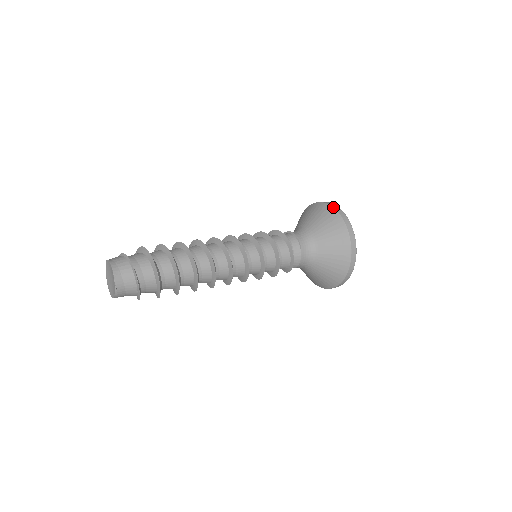
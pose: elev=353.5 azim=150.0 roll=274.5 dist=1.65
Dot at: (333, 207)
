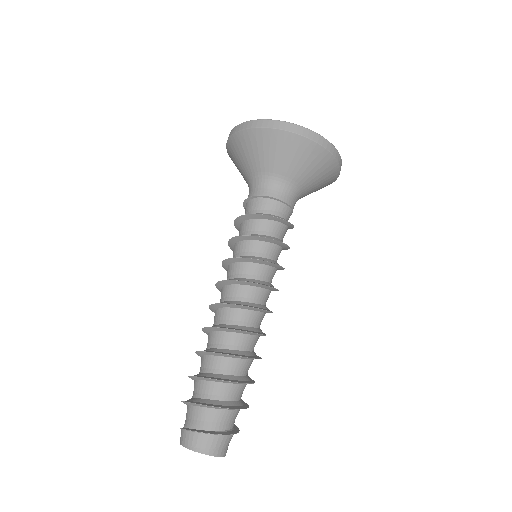
Dot at: (309, 139)
